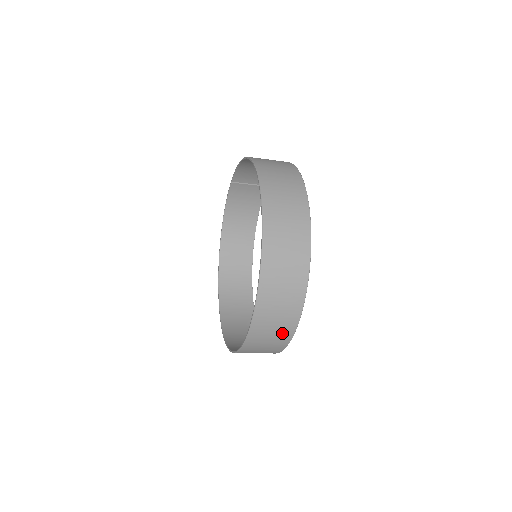
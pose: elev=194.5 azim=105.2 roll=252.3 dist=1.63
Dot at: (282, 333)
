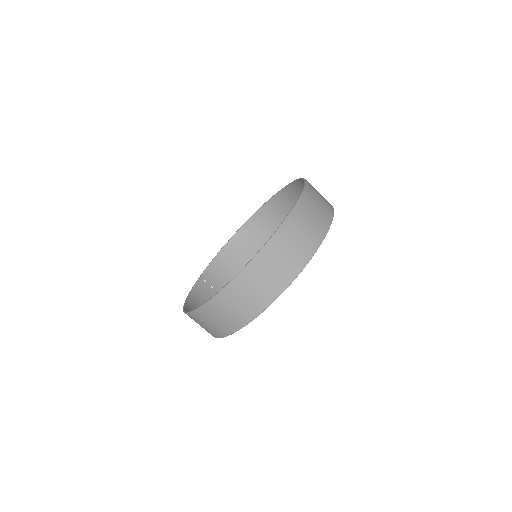
Dot at: (326, 208)
